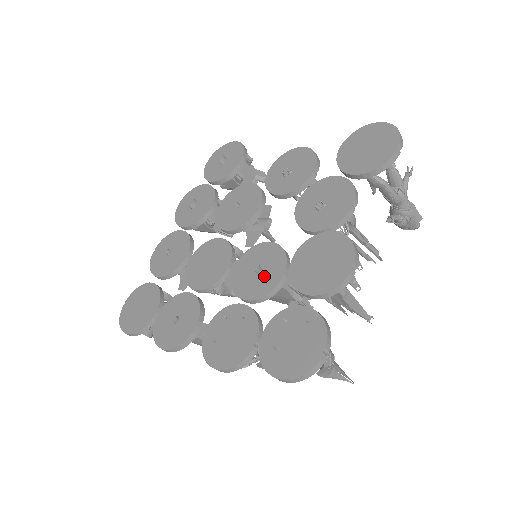
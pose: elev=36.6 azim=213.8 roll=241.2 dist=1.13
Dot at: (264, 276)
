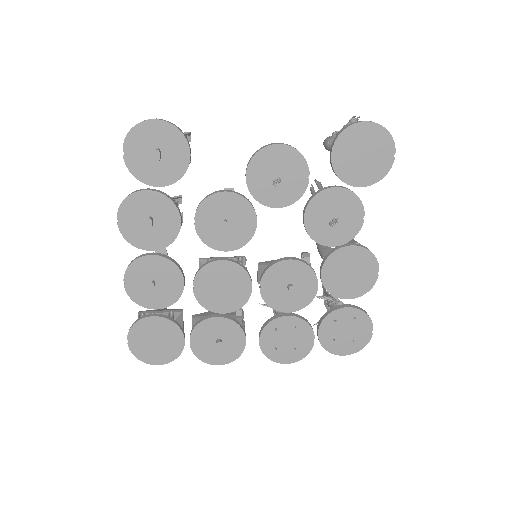
Dot at: (299, 291)
